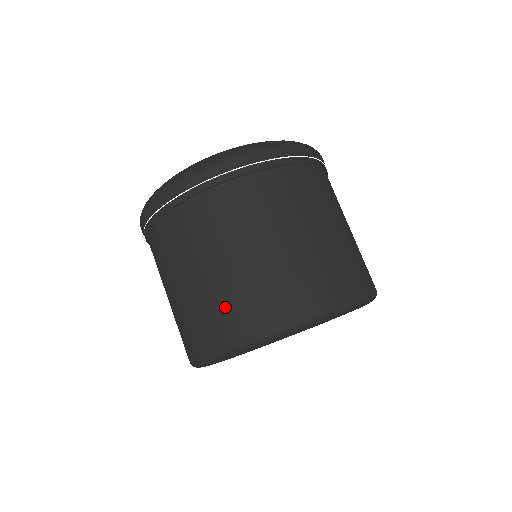
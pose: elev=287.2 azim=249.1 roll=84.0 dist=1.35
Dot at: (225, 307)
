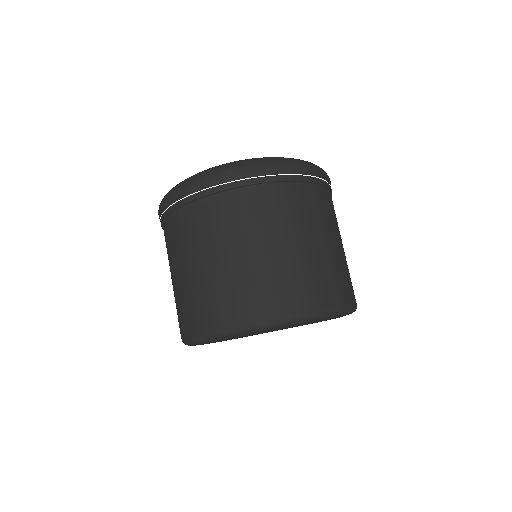
Dot at: (228, 294)
